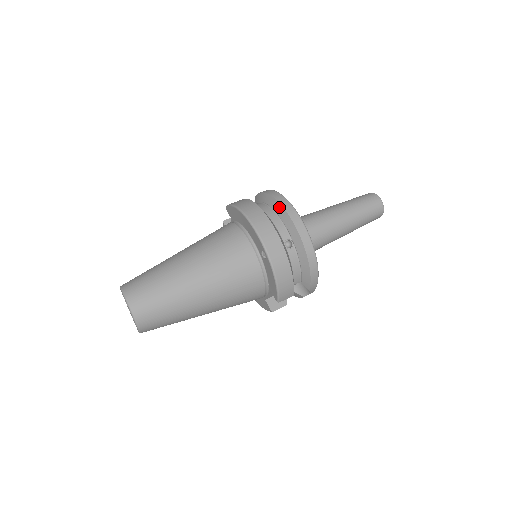
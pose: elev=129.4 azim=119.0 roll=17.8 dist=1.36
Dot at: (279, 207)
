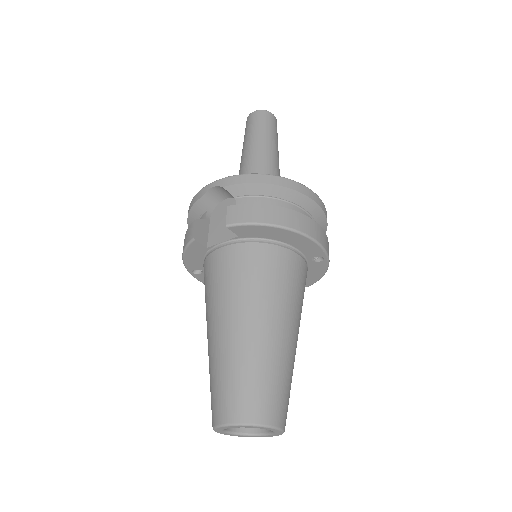
Dot at: (300, 197)
